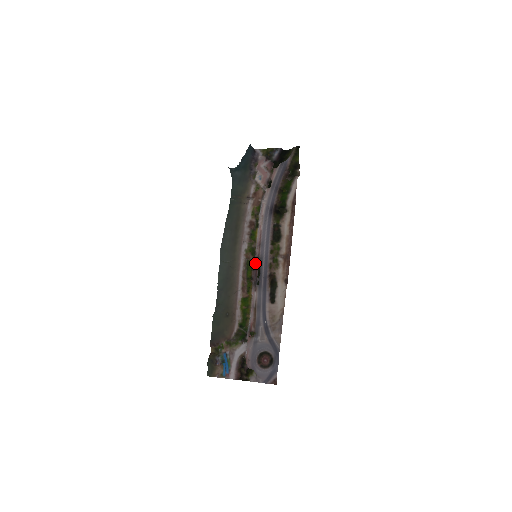
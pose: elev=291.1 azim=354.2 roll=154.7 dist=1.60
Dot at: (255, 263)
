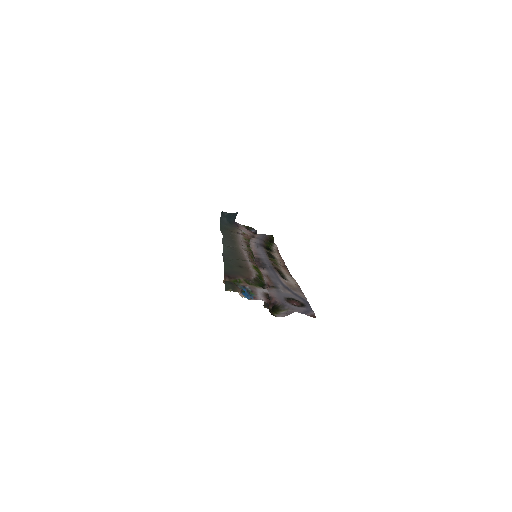
Dot at: (256, 259)
